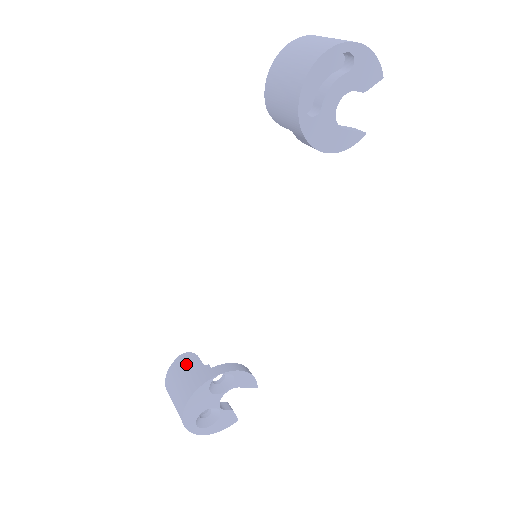
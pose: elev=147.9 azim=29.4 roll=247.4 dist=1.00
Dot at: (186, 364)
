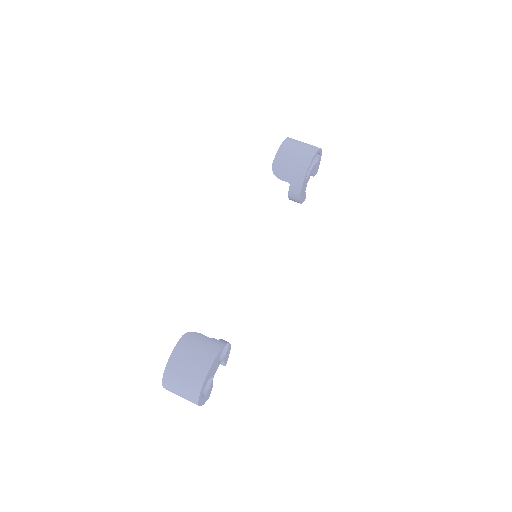
Dot at: (196, 339)
